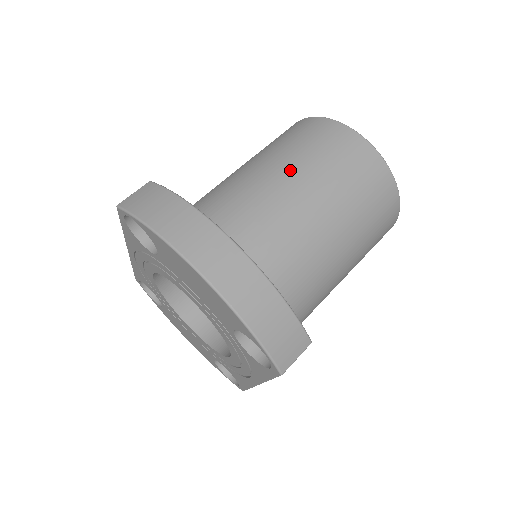
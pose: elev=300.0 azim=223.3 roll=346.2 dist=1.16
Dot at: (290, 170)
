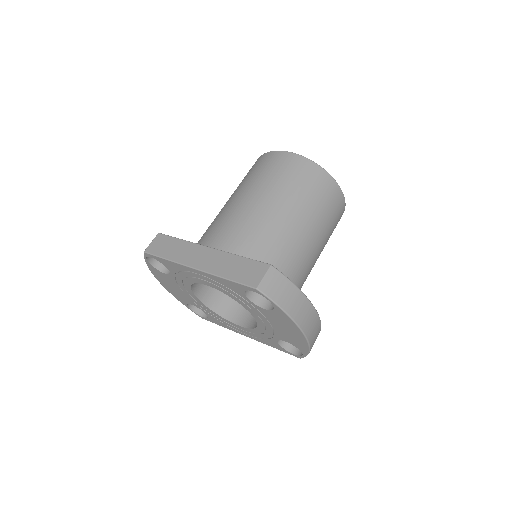
Dot at: (313, 226)
